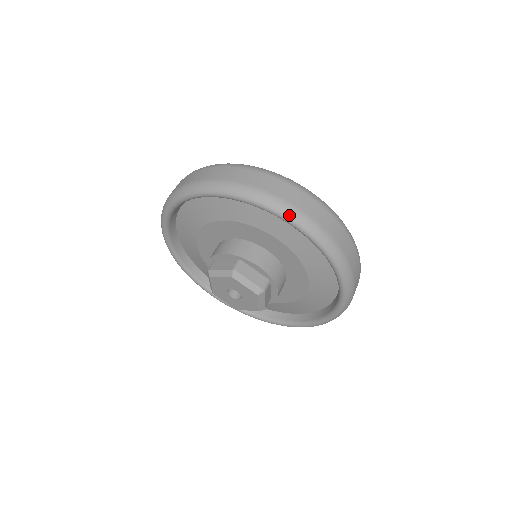
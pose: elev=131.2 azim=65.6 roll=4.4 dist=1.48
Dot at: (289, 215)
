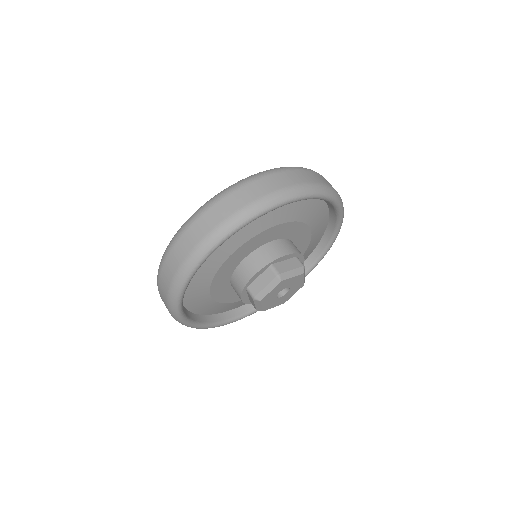
Dot at: (292, 196)
